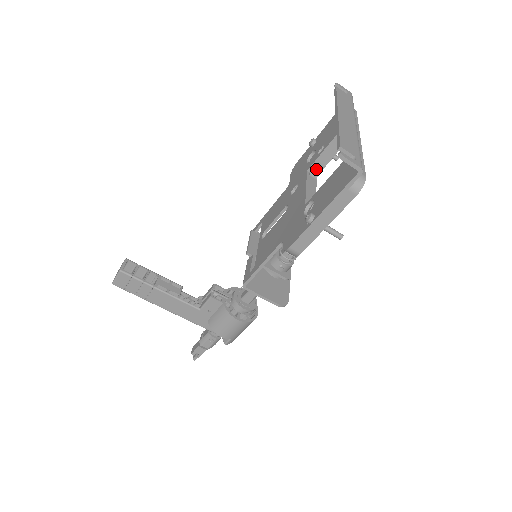
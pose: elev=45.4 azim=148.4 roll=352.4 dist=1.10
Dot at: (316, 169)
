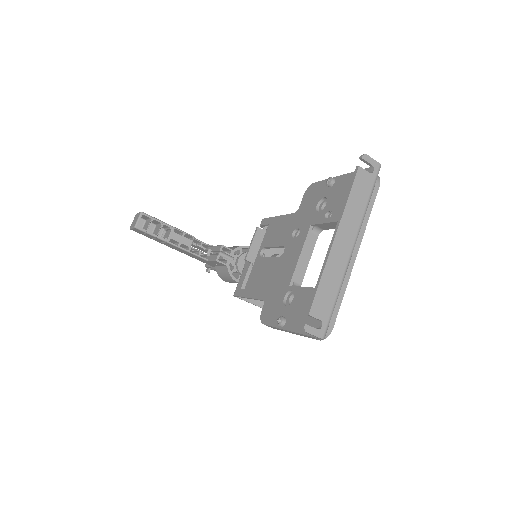
Dot at: (320, 227)
